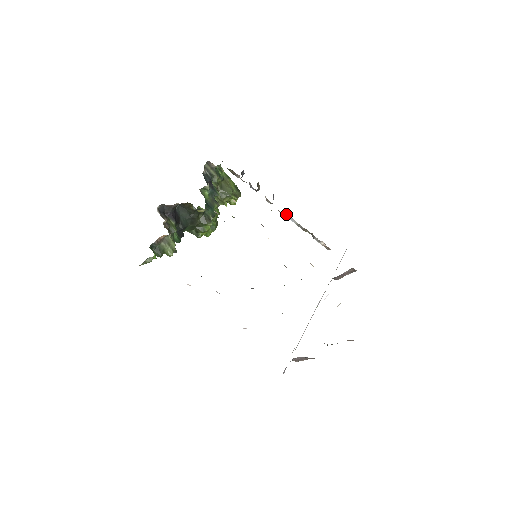
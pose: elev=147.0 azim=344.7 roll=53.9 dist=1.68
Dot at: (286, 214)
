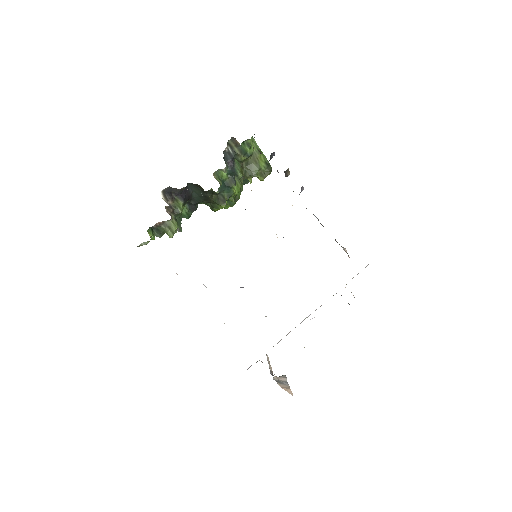
Dot at: occluded
